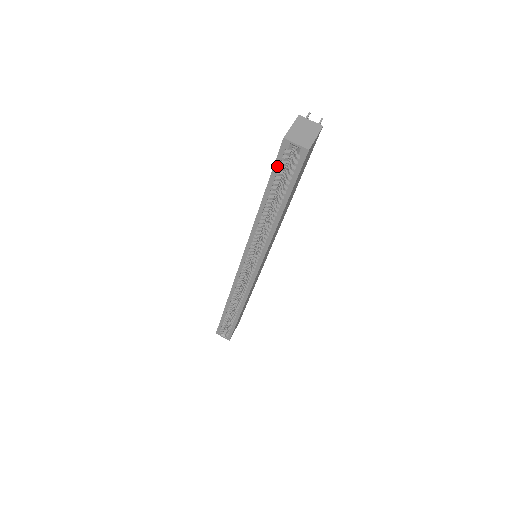
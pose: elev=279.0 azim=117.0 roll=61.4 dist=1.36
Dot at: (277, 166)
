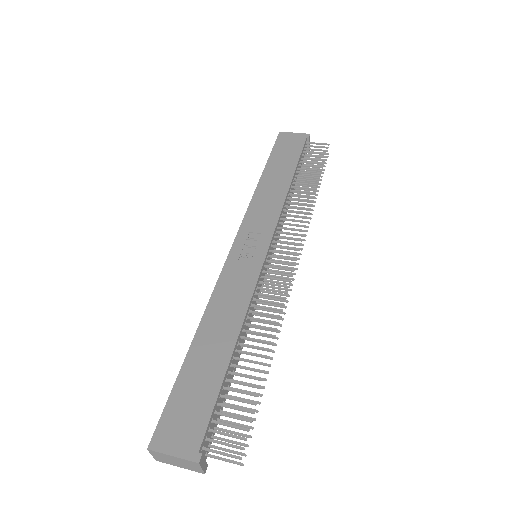
Dot at: (166, 408)
